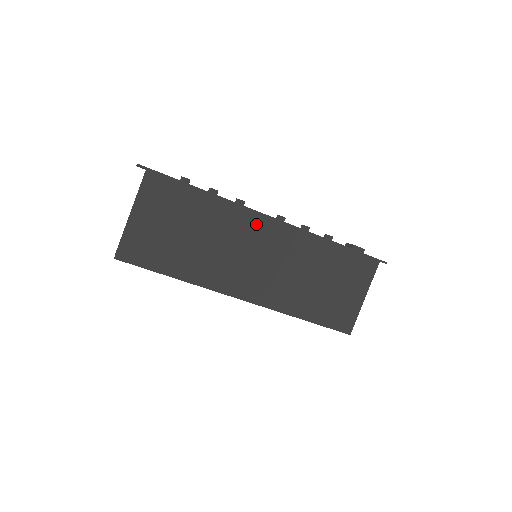
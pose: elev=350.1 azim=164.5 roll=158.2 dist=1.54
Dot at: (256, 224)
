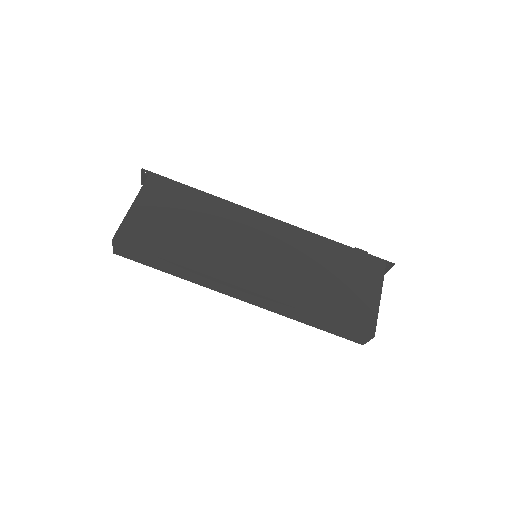
Dot at: (252, 220)
